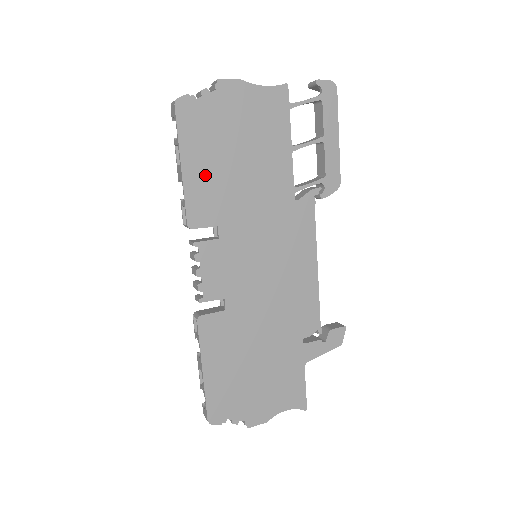
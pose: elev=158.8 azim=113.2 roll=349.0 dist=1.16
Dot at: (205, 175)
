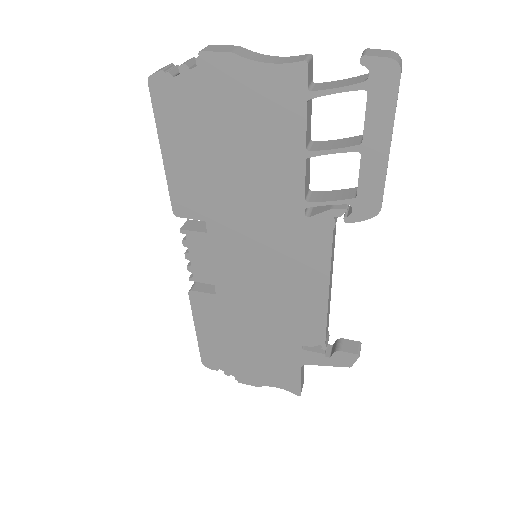
Dot at: (189, 167)
